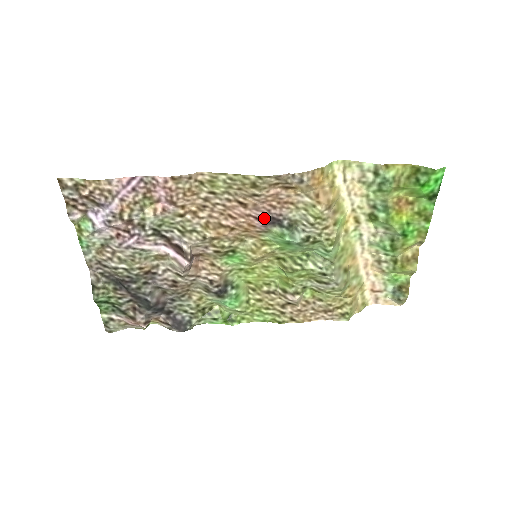
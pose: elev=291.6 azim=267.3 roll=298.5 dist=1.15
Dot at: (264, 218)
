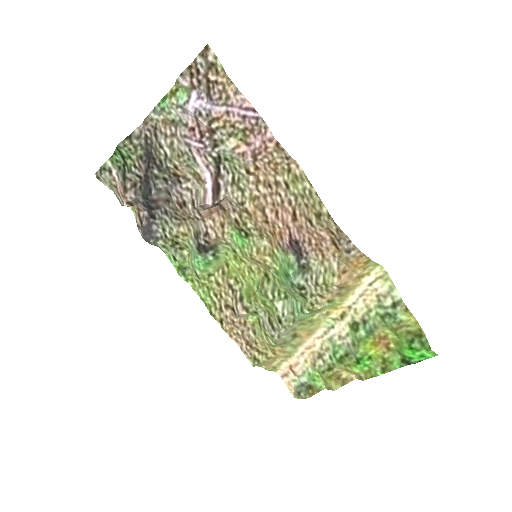
Dot at: (295, 241)
